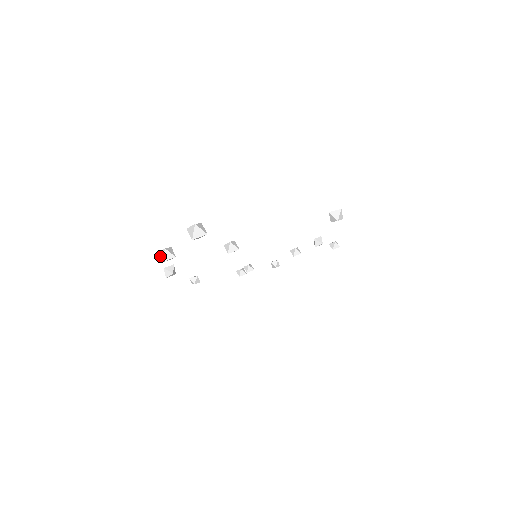
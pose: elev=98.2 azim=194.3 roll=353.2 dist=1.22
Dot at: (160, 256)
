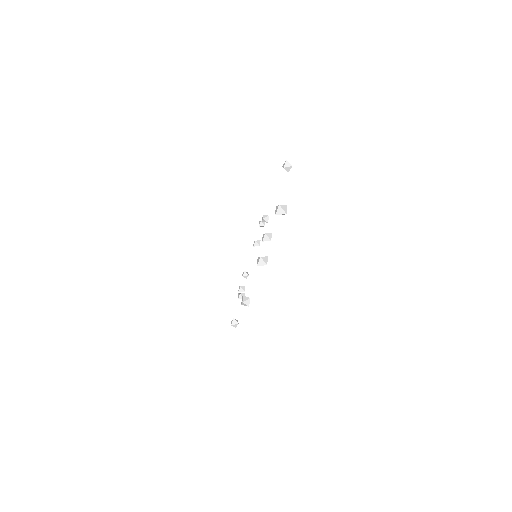
Dot at: (261, 265)
